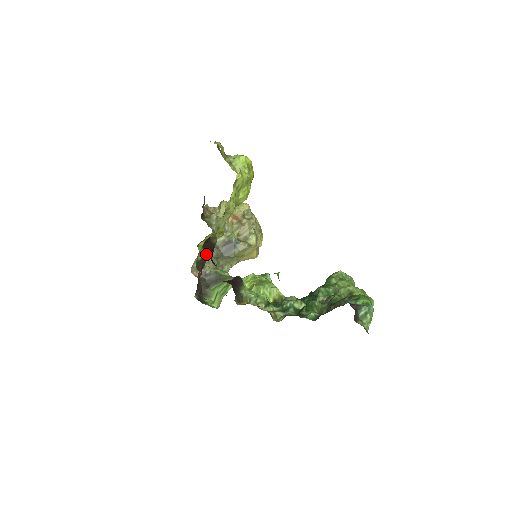
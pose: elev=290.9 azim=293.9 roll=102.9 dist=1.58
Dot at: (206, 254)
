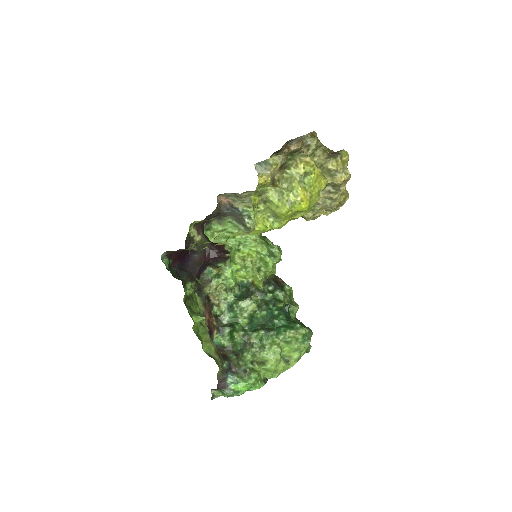
Dot at: occluded
